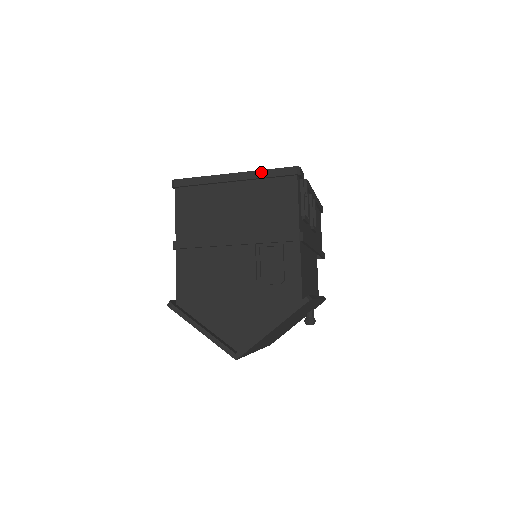
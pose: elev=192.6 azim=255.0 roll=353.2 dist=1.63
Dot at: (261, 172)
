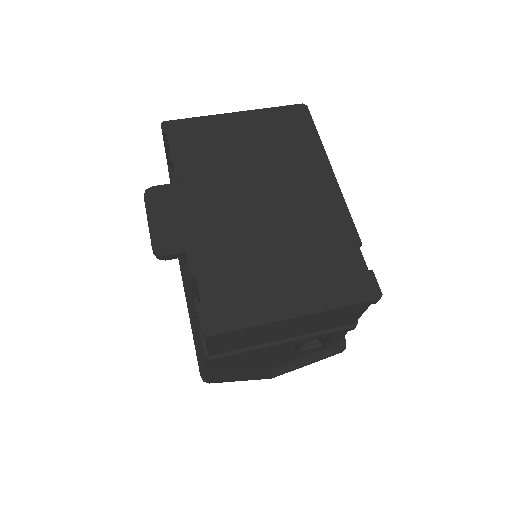
Dot at: (335, 310)
